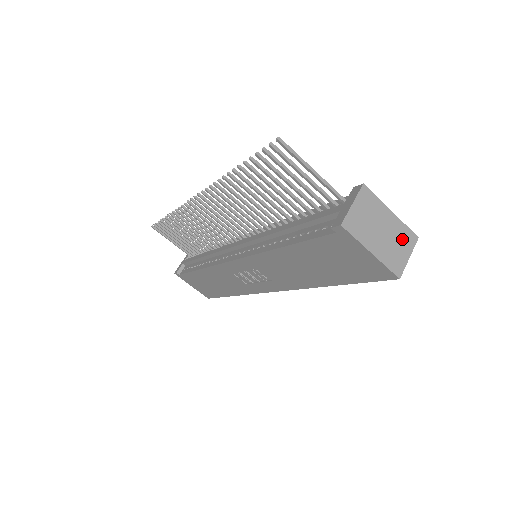
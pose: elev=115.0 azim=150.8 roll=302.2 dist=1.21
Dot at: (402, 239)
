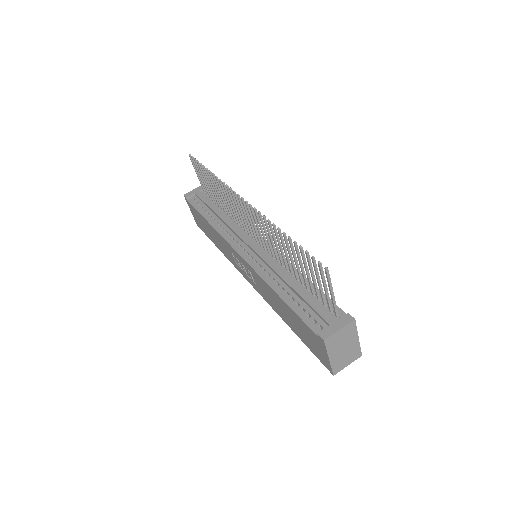
Dot at: (352, 355)
